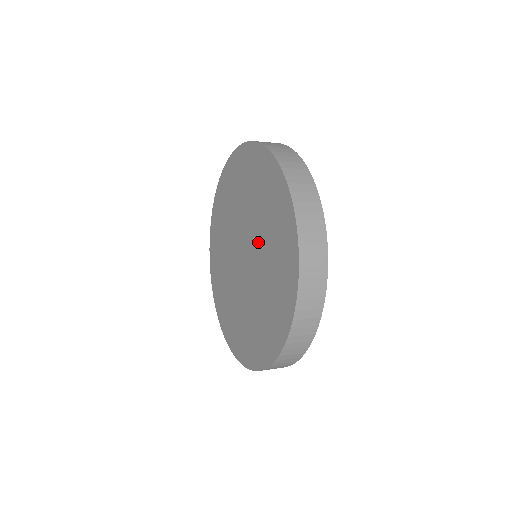
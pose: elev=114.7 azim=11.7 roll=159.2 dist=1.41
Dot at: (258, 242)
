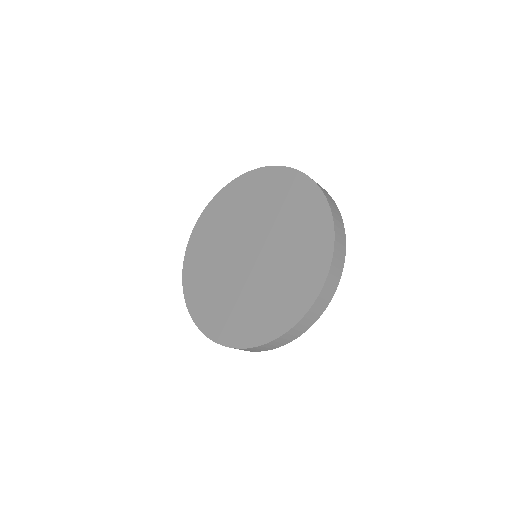
Dot at: (264, 224)
